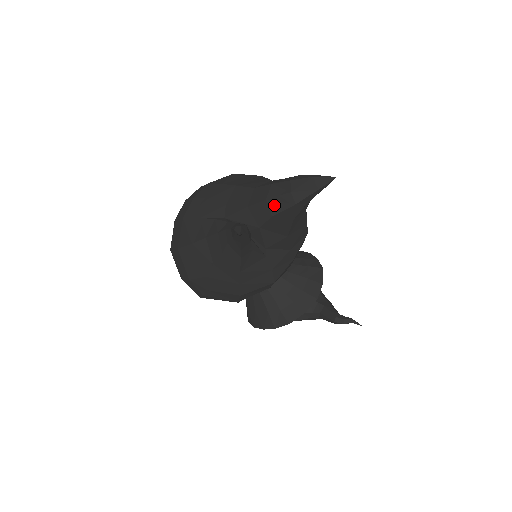
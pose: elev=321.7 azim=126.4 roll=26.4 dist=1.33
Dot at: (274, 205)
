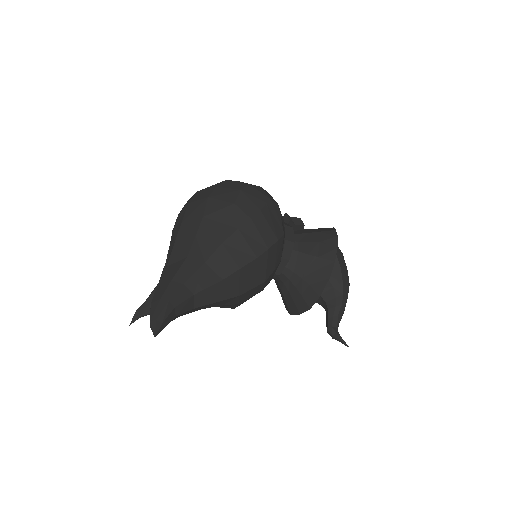
Dot at: occluded
